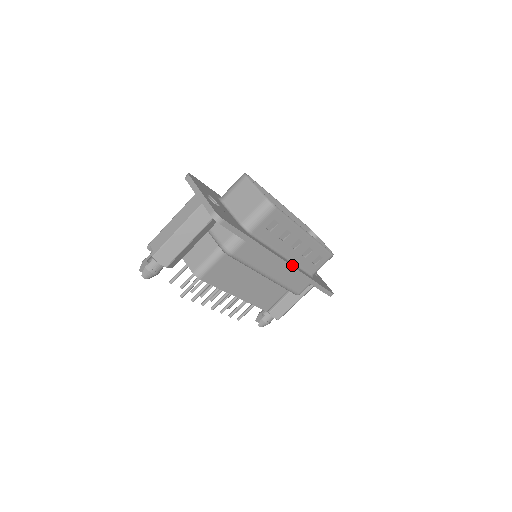
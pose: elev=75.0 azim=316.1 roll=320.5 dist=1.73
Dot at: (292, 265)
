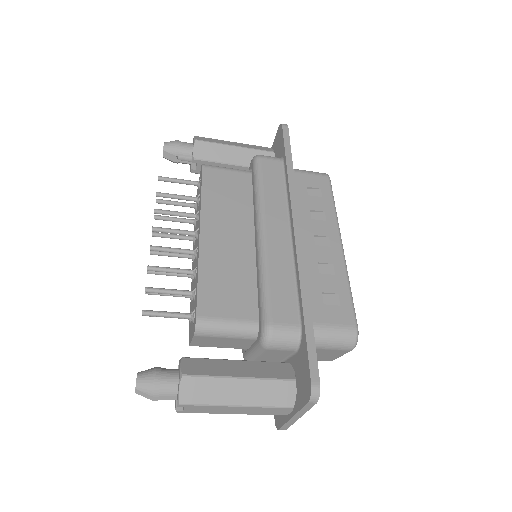
Dot at: occluded
